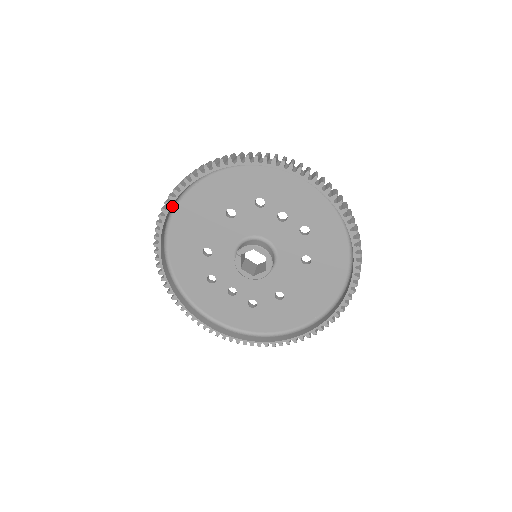
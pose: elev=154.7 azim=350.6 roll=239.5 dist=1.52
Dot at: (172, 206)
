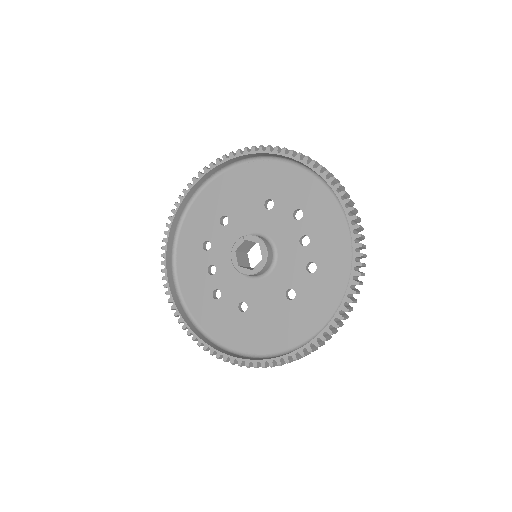
Dot at: (233, 161)
